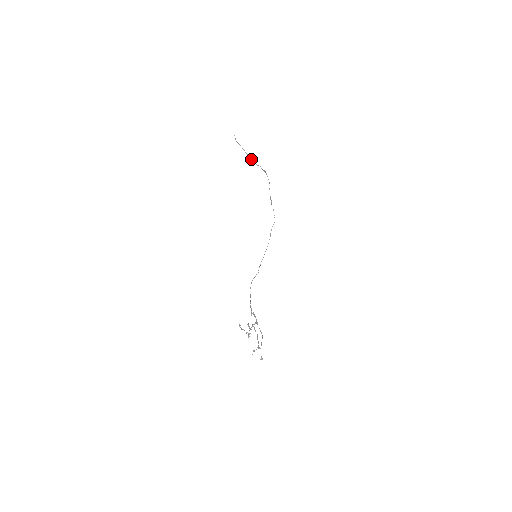
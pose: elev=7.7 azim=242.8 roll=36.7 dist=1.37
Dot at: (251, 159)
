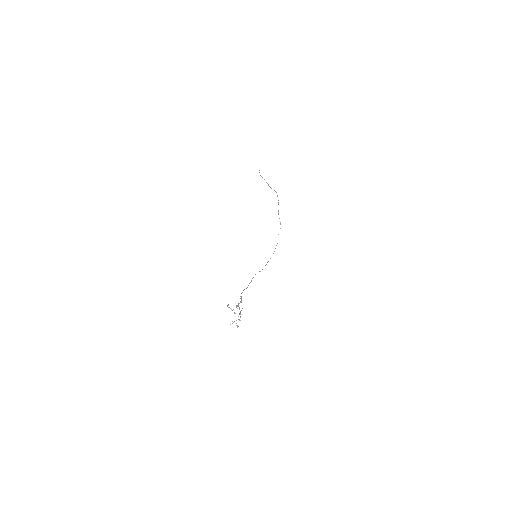
Dot at: (268, 185)
